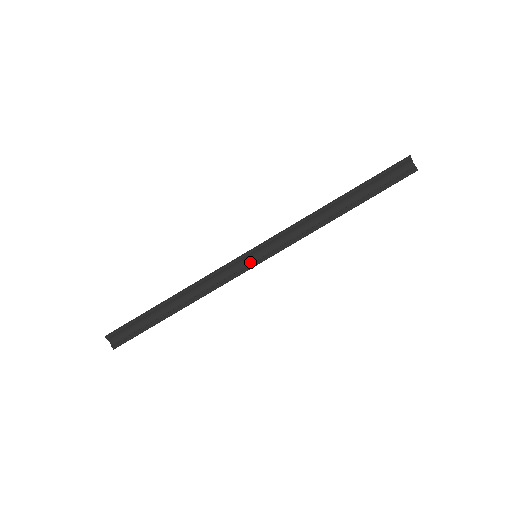
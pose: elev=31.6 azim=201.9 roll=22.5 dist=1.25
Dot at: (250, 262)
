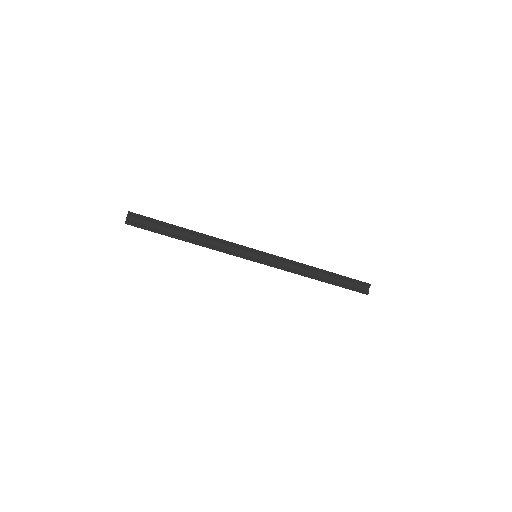
Dot at: (250, 256)
